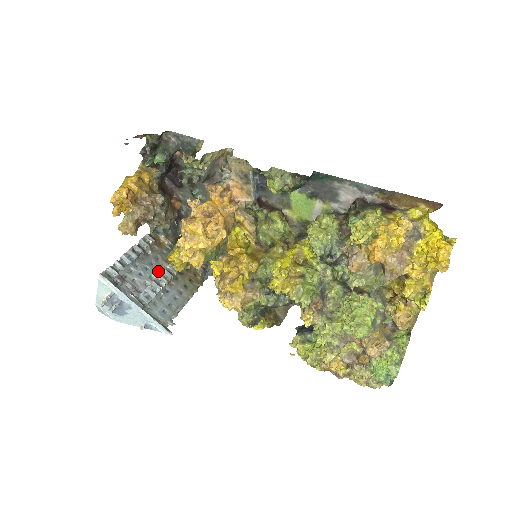
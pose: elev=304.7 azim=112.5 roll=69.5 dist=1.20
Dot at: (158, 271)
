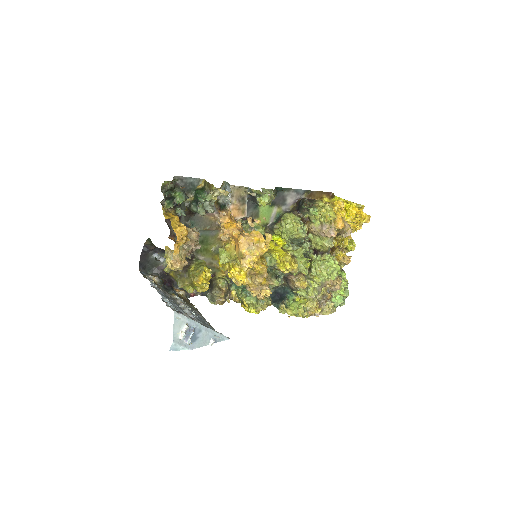
Dot at: (177, 302)
